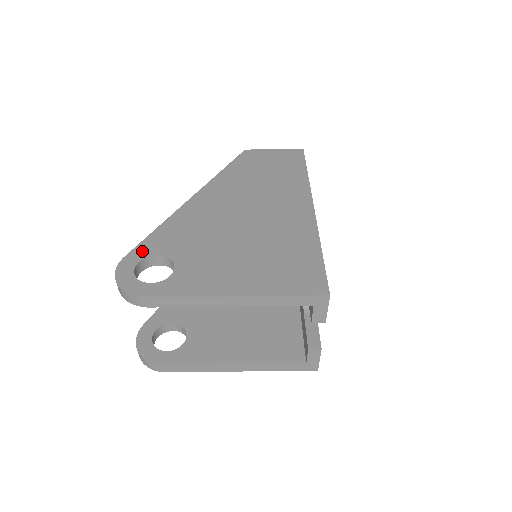
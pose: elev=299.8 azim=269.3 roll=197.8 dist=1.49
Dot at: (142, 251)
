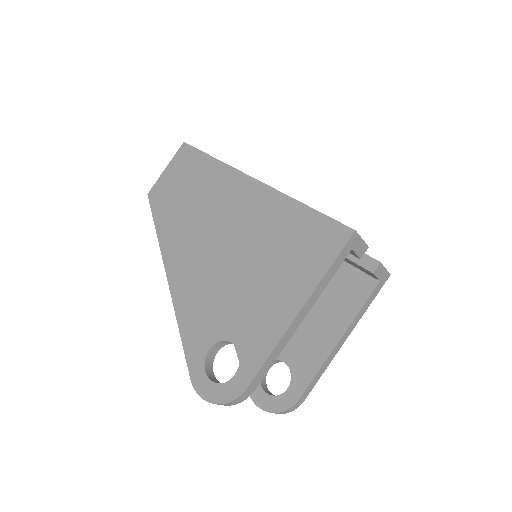
Dot at: (195, 360)
